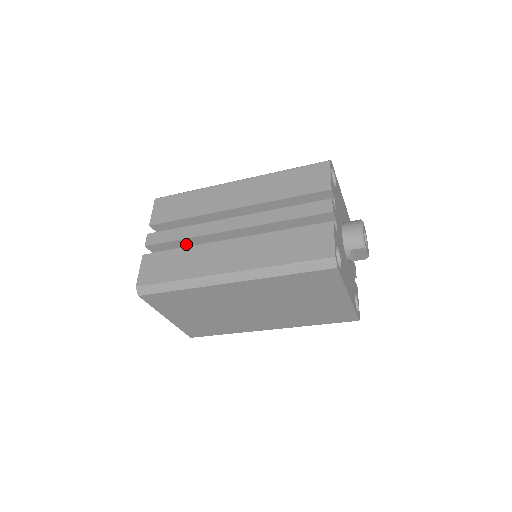
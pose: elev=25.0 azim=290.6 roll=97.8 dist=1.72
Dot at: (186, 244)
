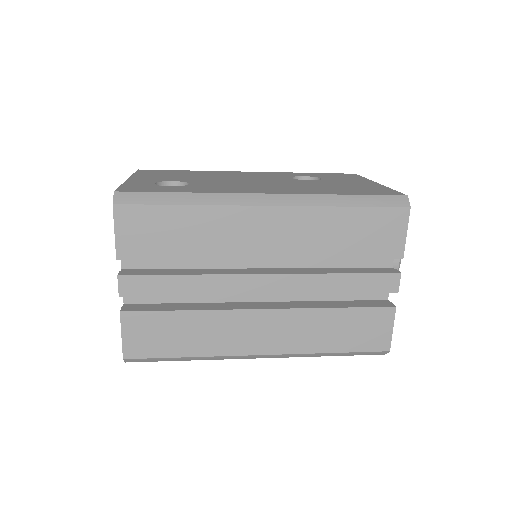
Dot at: occluded
